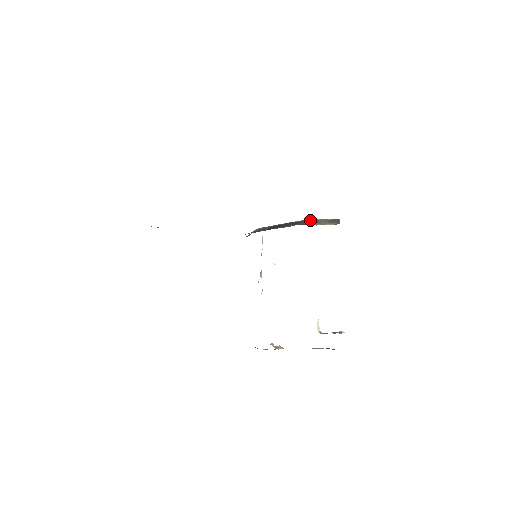
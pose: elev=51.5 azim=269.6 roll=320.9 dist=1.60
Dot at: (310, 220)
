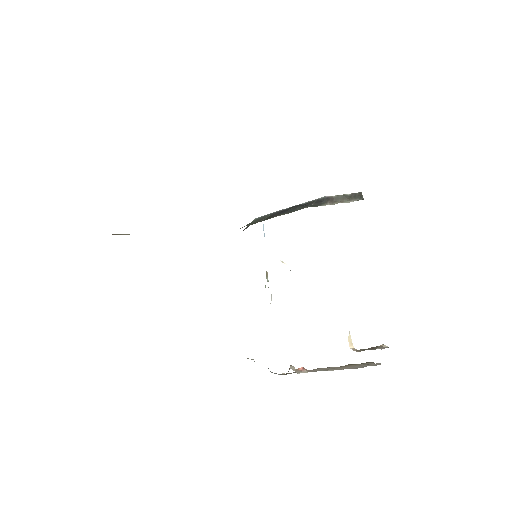
Dot at: (322, 199)
